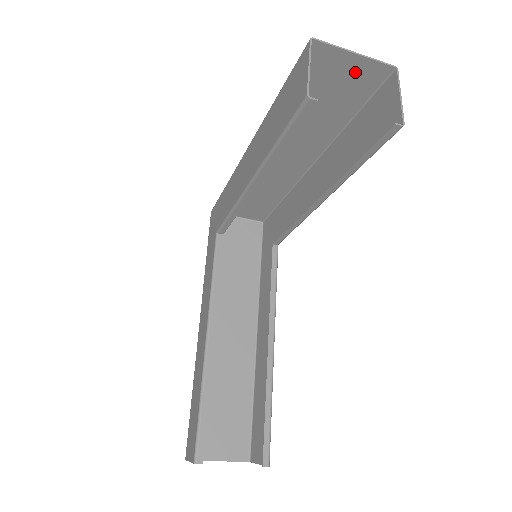
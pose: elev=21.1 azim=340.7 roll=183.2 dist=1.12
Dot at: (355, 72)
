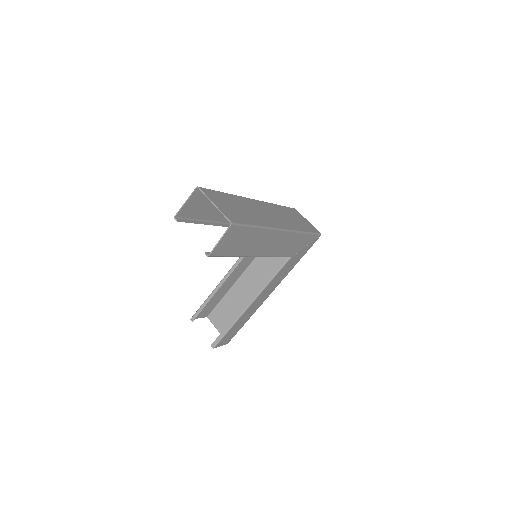
Dot at: (225, 211)
